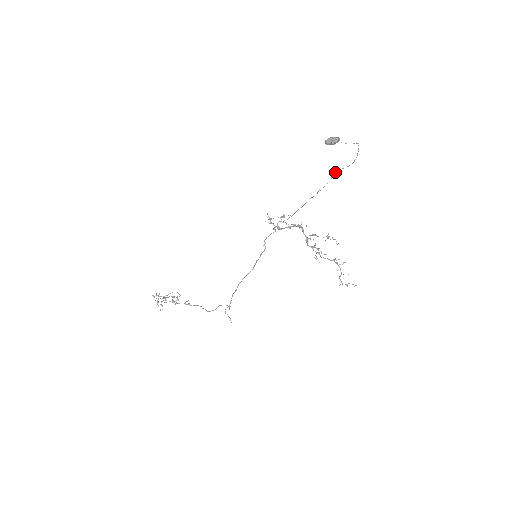
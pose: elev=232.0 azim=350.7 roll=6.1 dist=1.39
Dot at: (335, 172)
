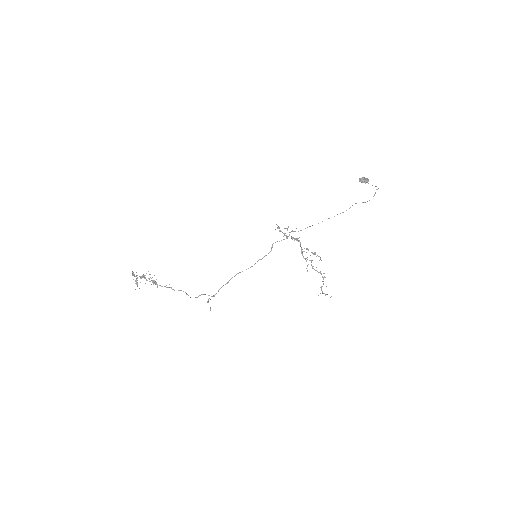
Dot at: occluded
